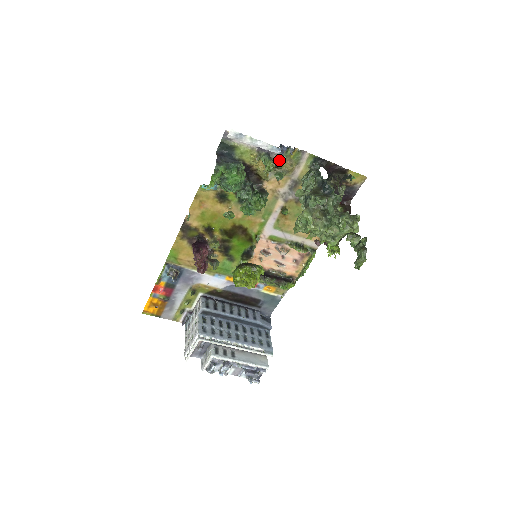
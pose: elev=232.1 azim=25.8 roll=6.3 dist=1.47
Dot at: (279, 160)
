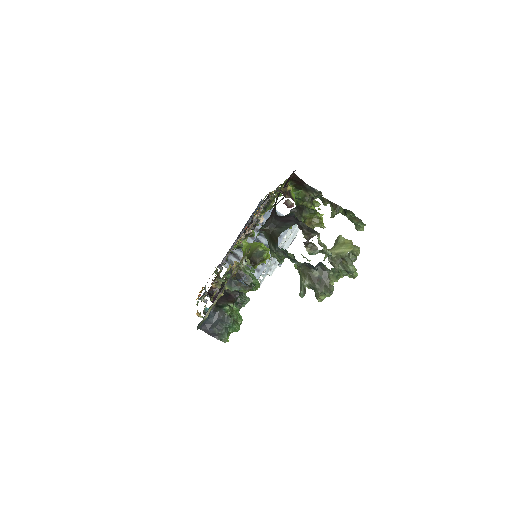
Dot at: (238, 268)
